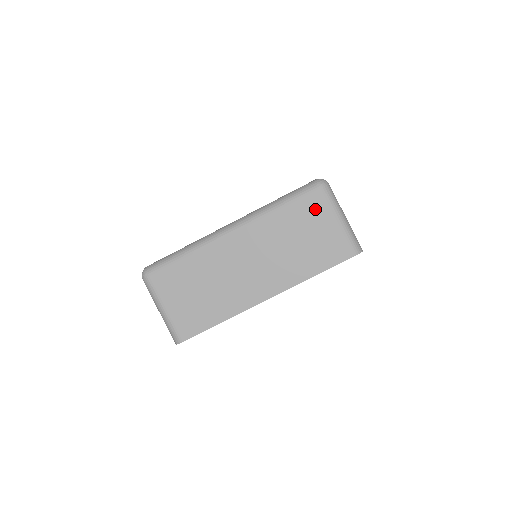
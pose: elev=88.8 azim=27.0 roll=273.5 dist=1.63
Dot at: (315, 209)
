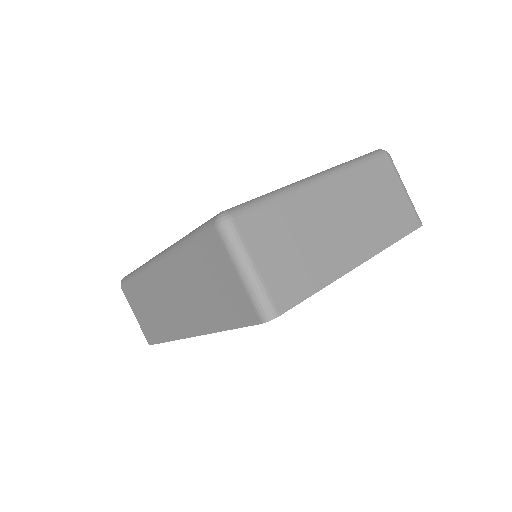
Dot at: (387, 175)
